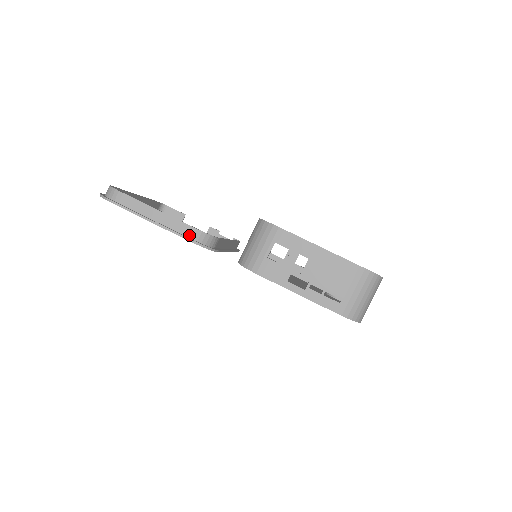
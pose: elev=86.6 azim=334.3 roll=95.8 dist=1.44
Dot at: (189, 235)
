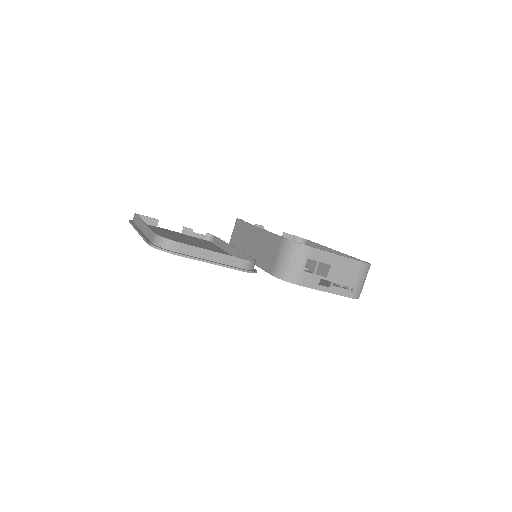
Dot at: (242, 266)
